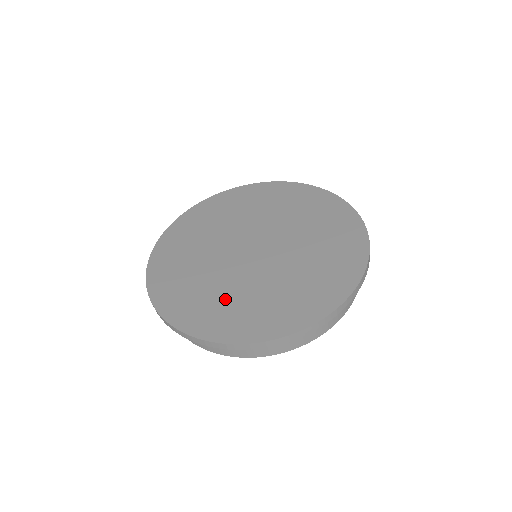
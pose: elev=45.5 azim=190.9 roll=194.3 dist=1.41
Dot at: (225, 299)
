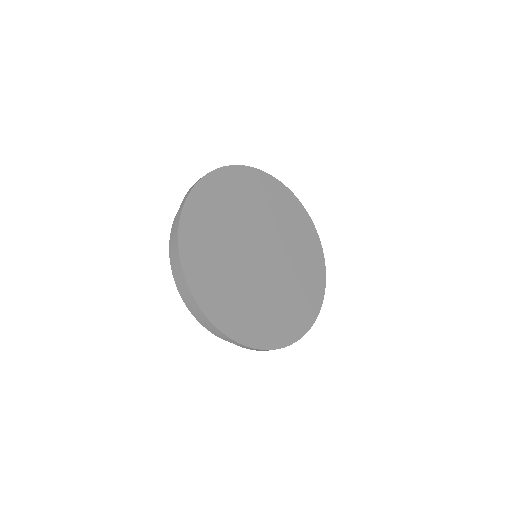
Dot at: (224, 279)
